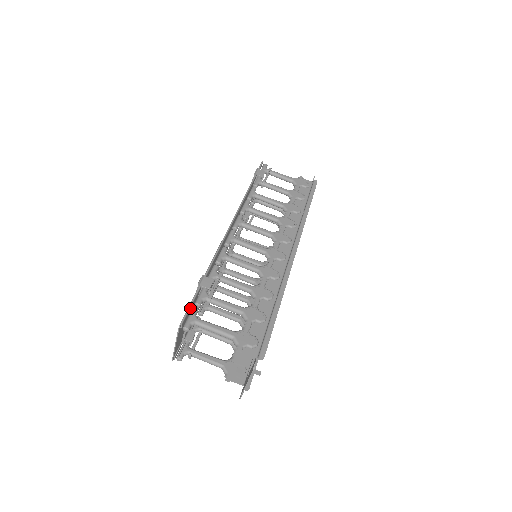
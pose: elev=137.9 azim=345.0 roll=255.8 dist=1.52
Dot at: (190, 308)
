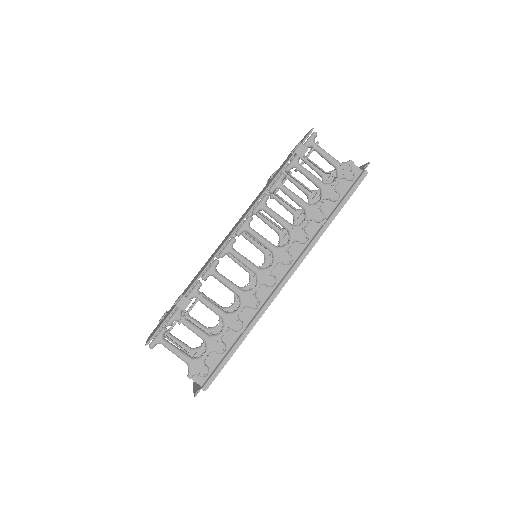
Dot at: occluded
